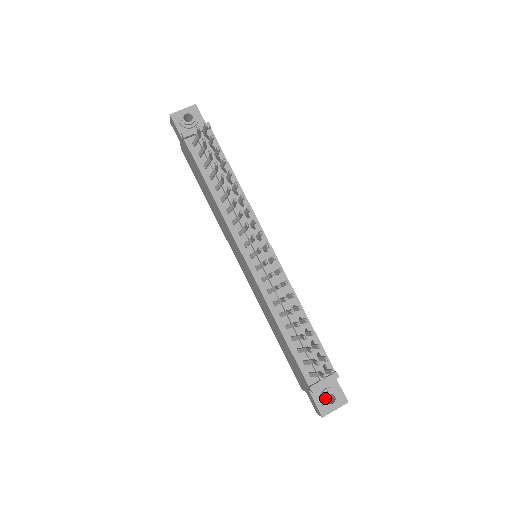
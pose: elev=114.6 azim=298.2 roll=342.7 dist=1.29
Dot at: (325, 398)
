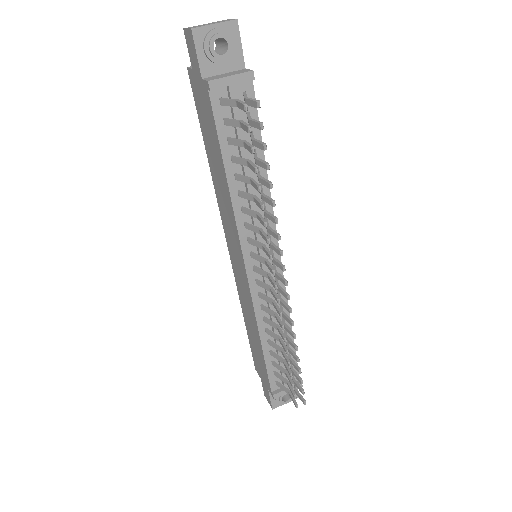
Dot at: (281, 397)
